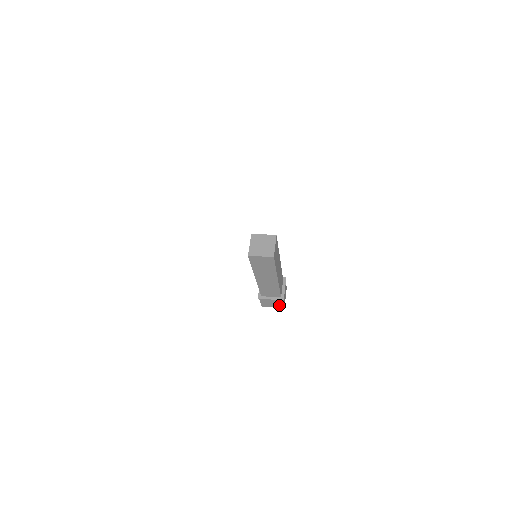
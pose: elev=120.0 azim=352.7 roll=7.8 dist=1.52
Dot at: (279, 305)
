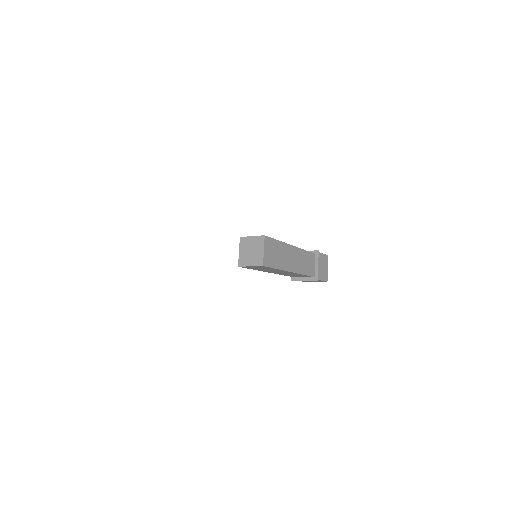
Dot at: (319, 281)
